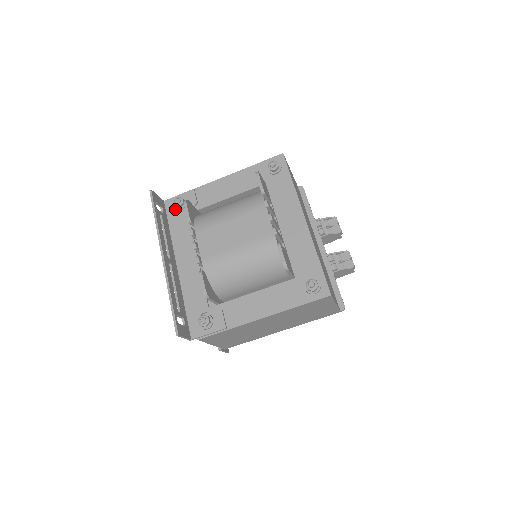
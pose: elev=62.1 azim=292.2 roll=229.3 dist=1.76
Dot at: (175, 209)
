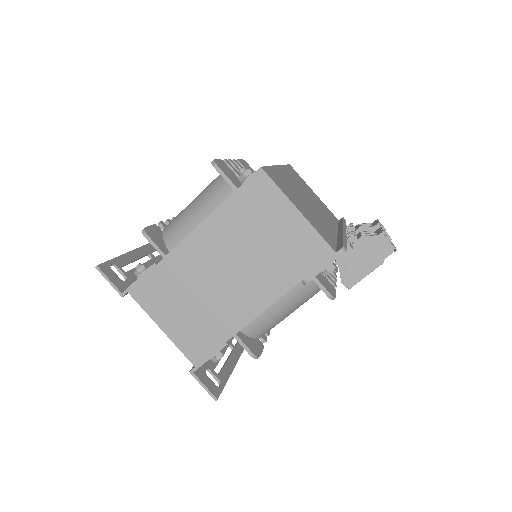
Dot at: occluded
